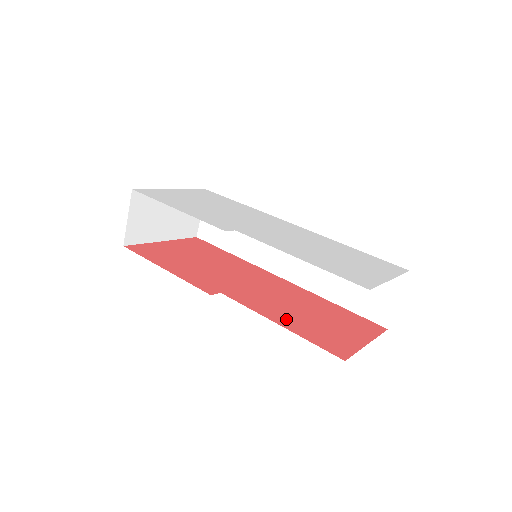
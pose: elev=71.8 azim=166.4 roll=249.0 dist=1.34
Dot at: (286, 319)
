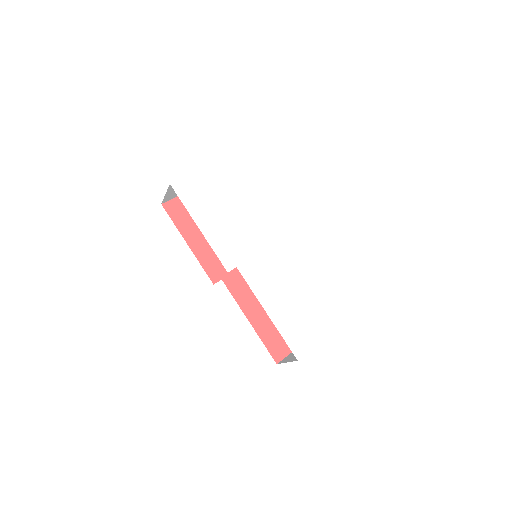
Dot at: (258, 315)
